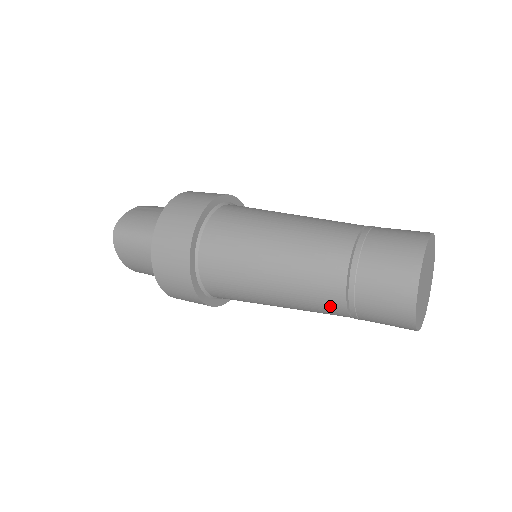
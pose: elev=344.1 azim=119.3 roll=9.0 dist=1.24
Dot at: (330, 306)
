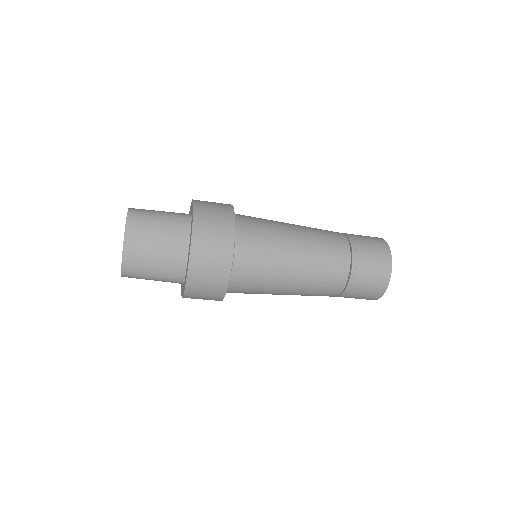
Dot at: (339, 263)
